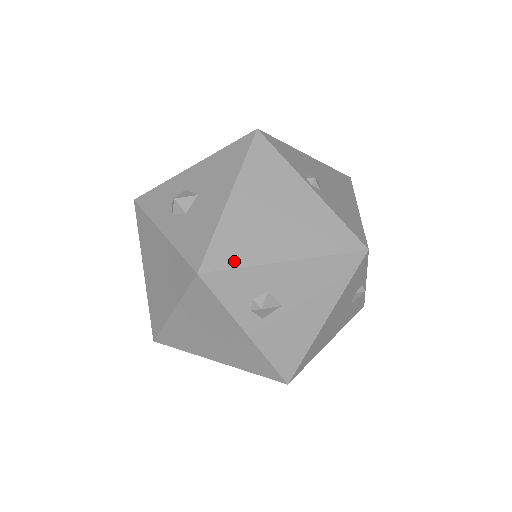
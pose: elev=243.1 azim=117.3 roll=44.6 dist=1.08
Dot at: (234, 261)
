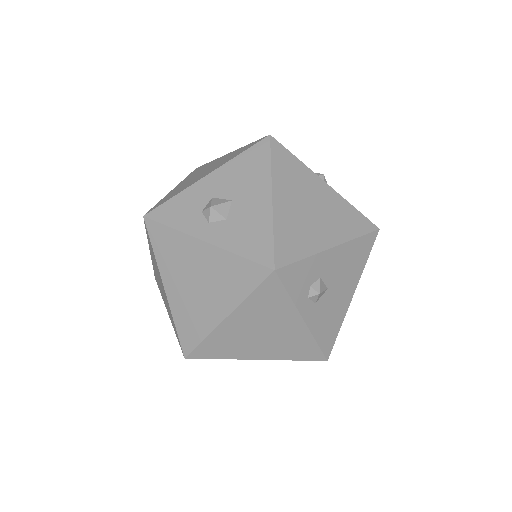
Dot at: (297, 254)
